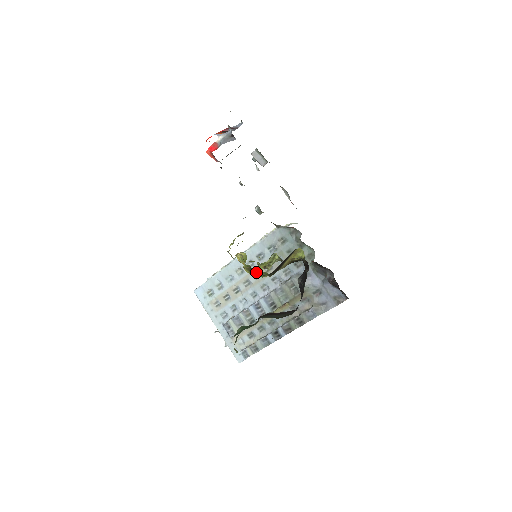
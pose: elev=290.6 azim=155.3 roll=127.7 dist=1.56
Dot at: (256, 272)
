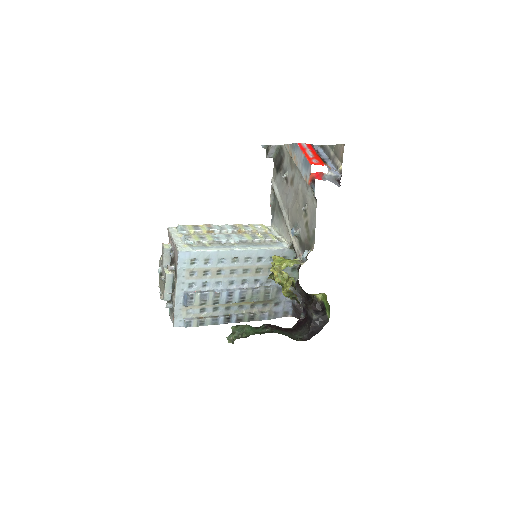
Dot at: (293, 297)
